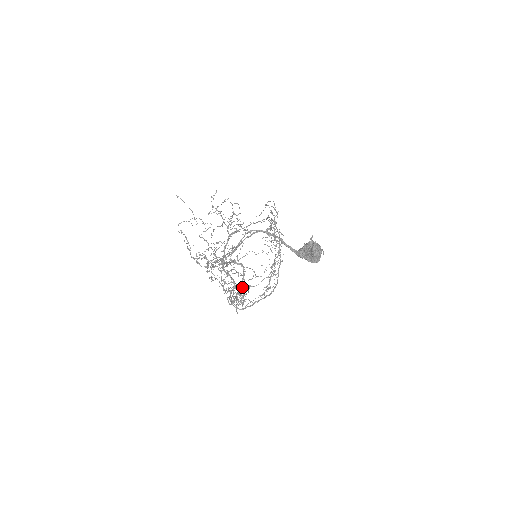
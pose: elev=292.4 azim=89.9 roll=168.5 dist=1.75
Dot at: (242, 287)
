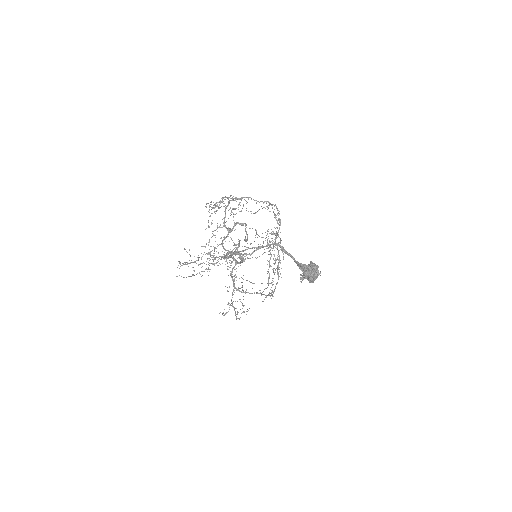
Dot at: occluded
